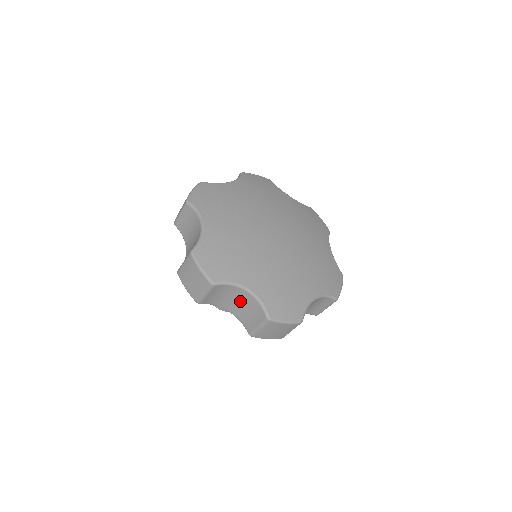
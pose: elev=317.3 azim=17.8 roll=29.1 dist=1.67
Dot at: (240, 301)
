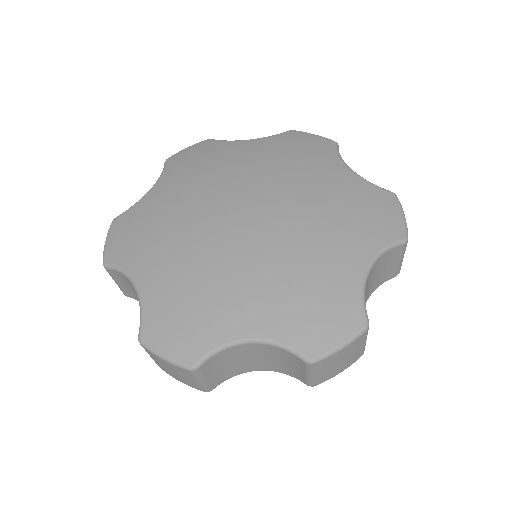
Dot at: occluded
